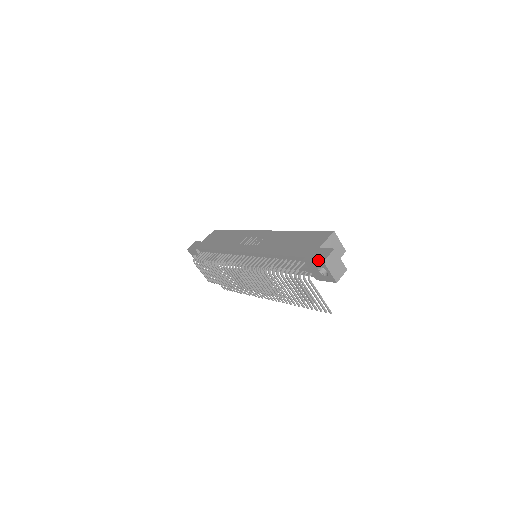
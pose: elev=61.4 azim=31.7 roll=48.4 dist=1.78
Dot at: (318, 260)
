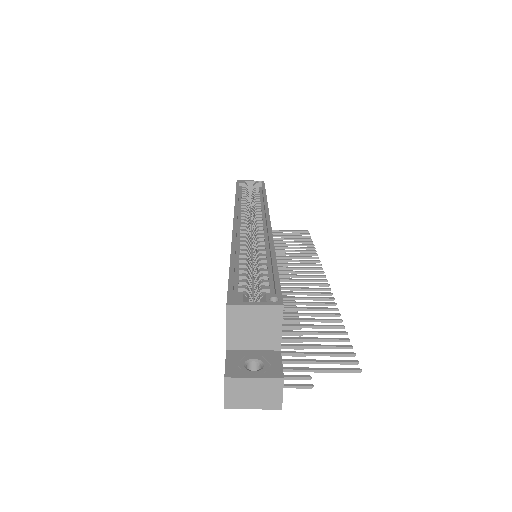
Dot at: occluded
